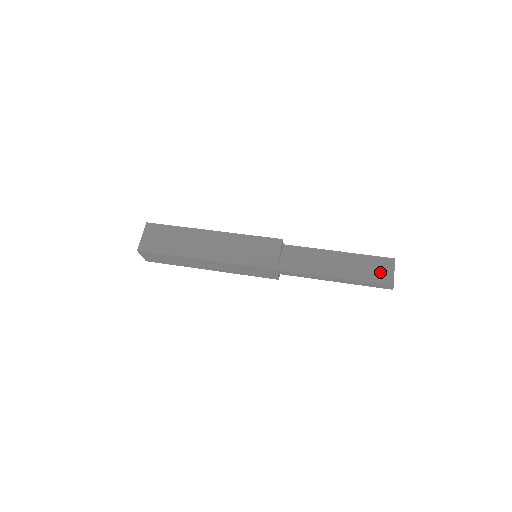
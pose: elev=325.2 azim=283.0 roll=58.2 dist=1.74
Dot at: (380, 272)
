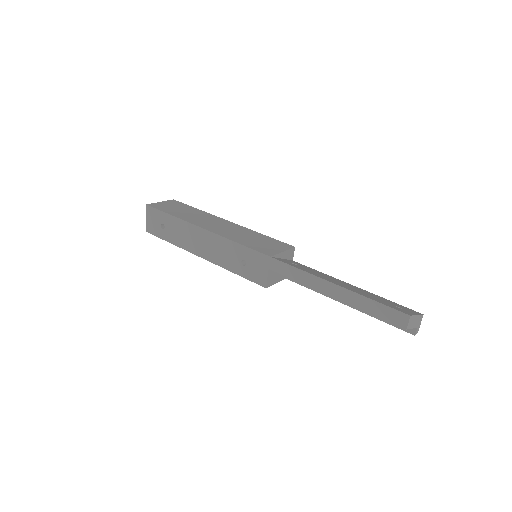
Dot at: (397, 307)
